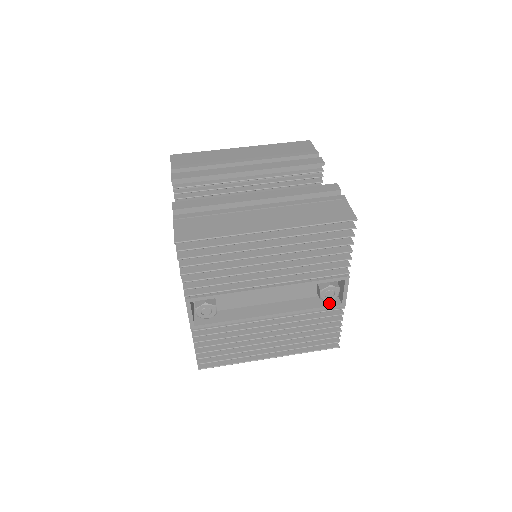
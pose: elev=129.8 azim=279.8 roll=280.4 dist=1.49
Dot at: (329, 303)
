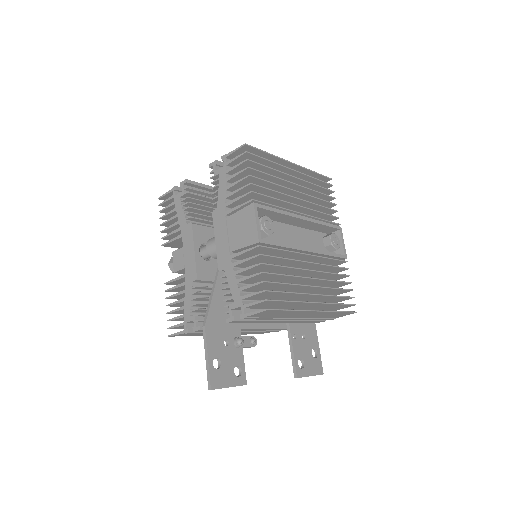
Dot at: (337, 255)
